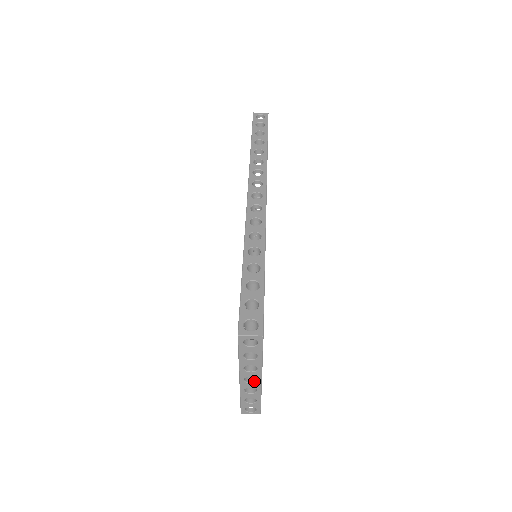
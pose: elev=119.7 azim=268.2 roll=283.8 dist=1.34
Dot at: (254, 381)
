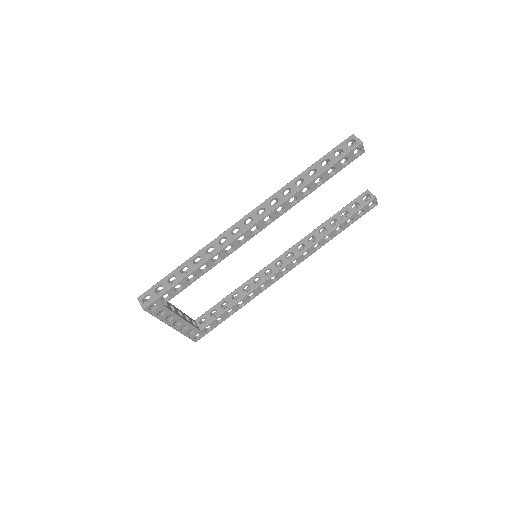
Dot at: occluded
